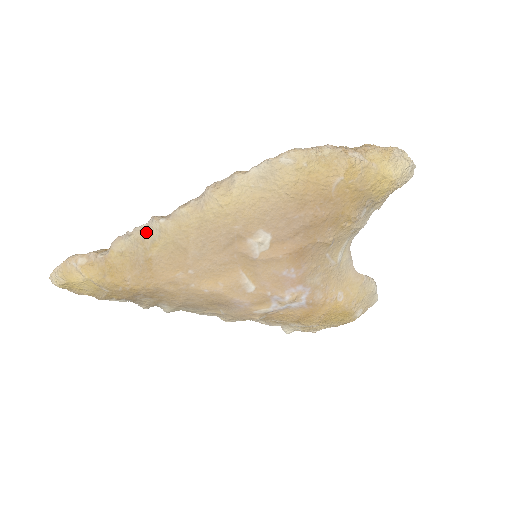
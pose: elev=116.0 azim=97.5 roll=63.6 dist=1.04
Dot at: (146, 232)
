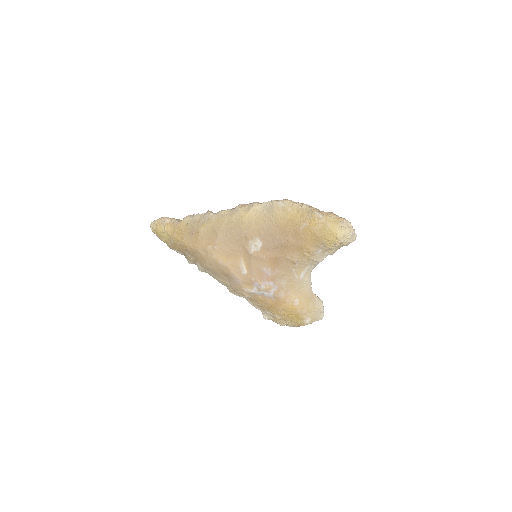
Dot at: (202, 217)
